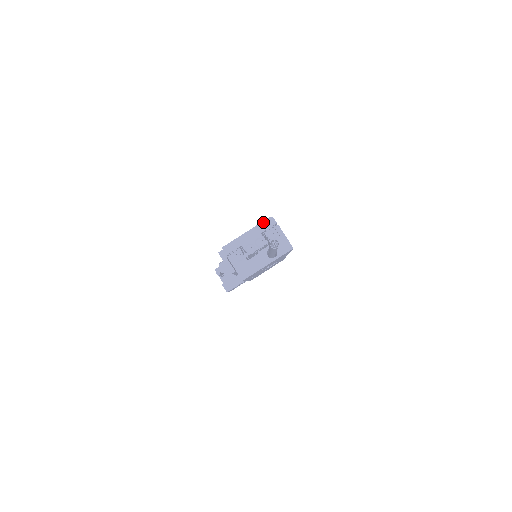
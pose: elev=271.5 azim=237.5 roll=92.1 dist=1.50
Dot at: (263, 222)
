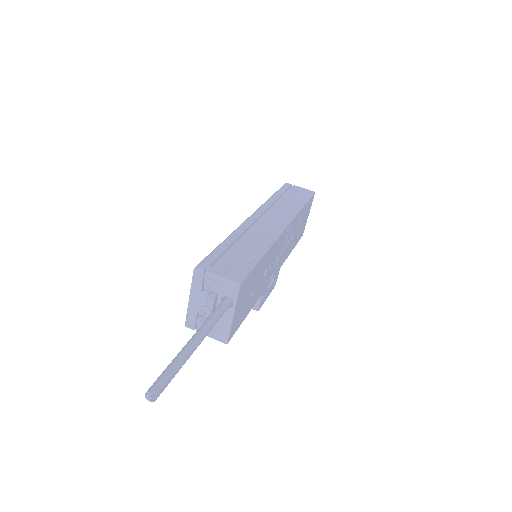
Dot at: (193, 279)
